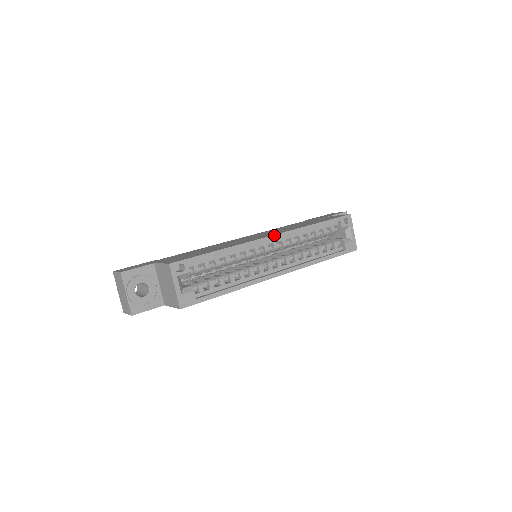
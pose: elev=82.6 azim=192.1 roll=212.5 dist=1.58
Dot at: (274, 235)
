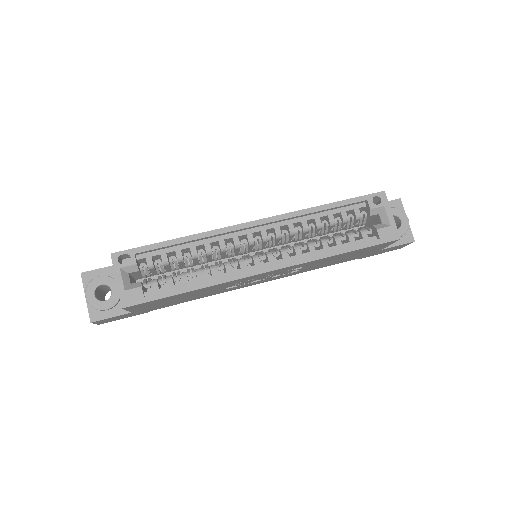
Dot at: (258, 220)
